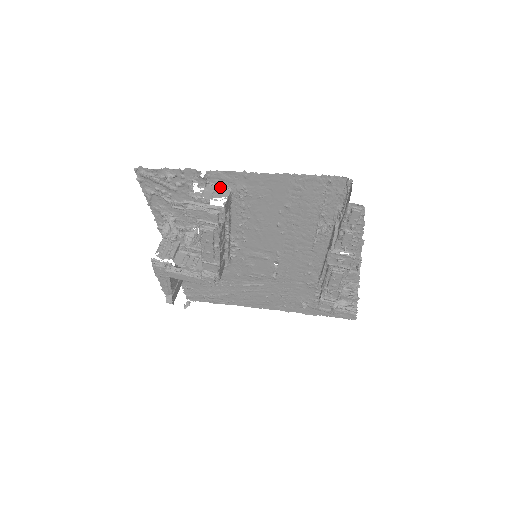
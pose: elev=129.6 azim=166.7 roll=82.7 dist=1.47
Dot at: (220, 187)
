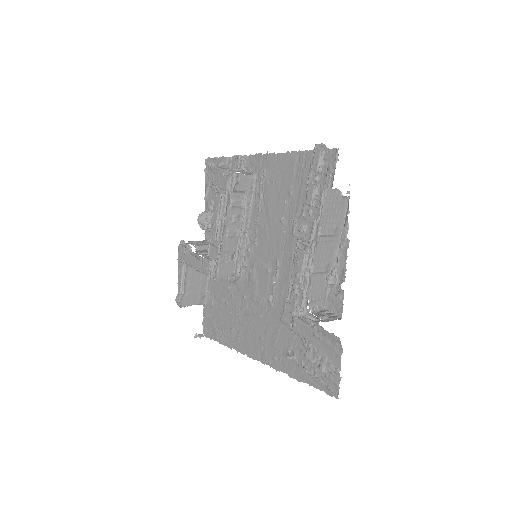
Dot at: occluded
